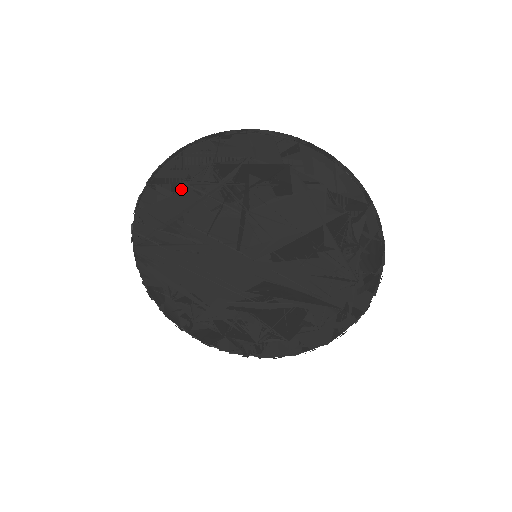
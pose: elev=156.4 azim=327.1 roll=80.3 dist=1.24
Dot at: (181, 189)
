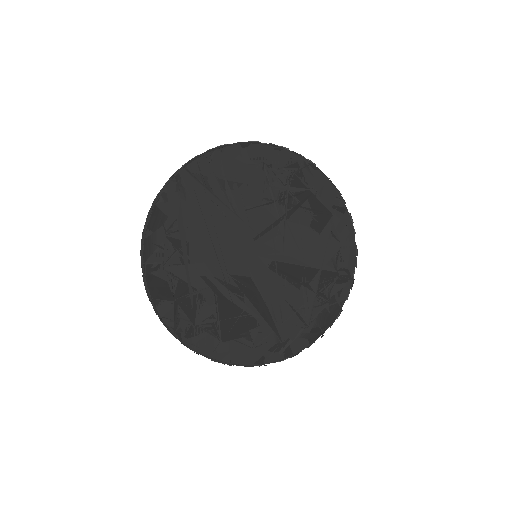
Dot at: (259, 167)
